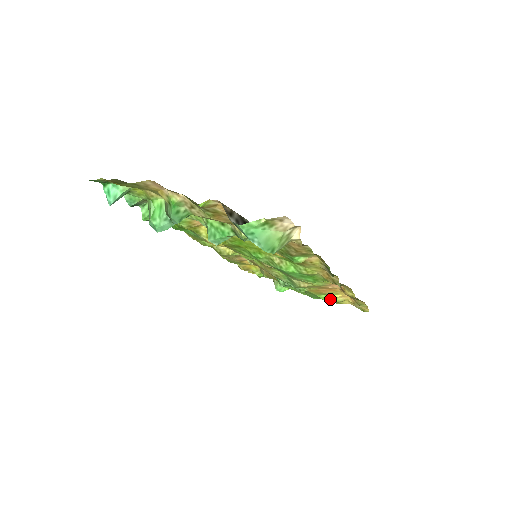
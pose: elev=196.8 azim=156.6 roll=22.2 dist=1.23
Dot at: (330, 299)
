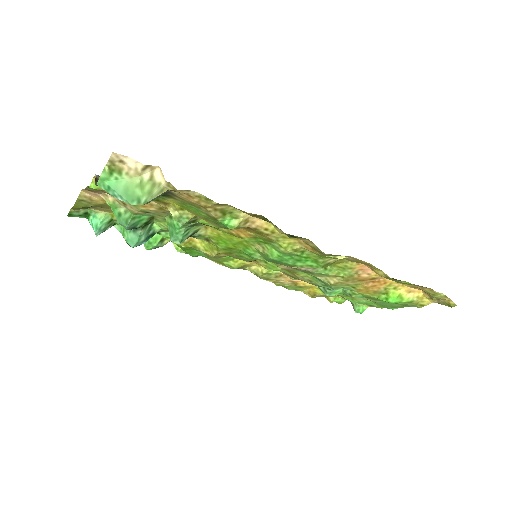
Dot at: (393, 298)
